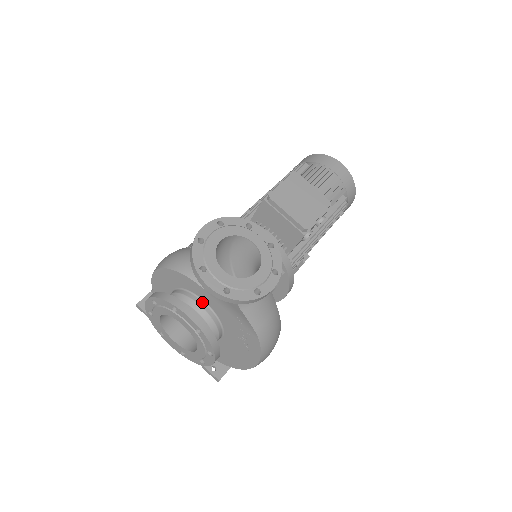
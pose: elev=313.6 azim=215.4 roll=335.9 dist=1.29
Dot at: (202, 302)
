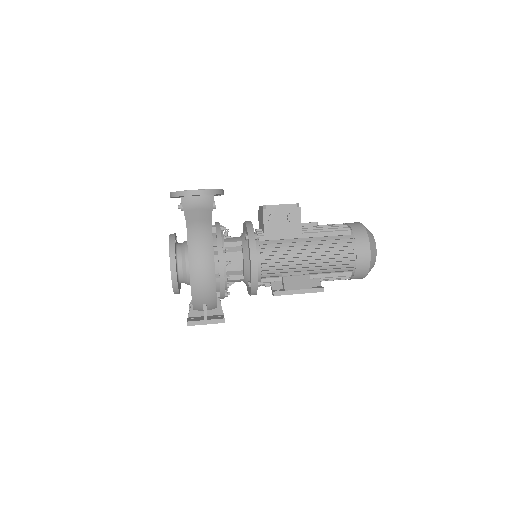
Dot at: occluded
